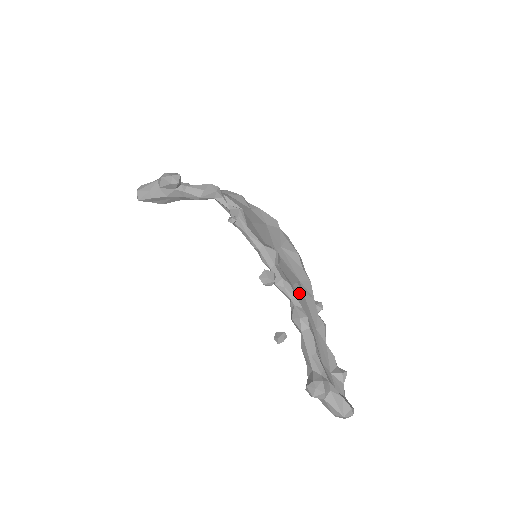
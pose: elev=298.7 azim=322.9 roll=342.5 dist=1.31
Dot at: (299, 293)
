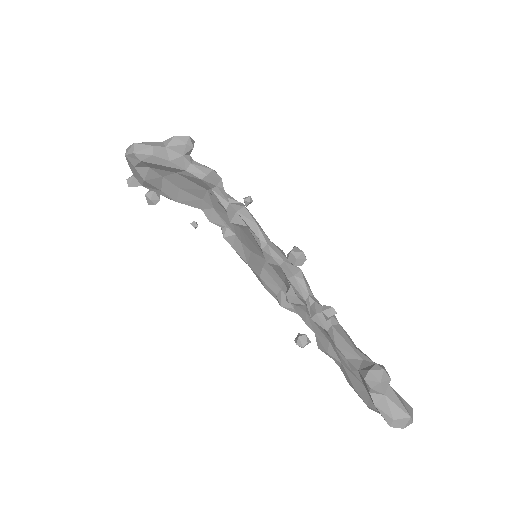
Dot at: occluded
